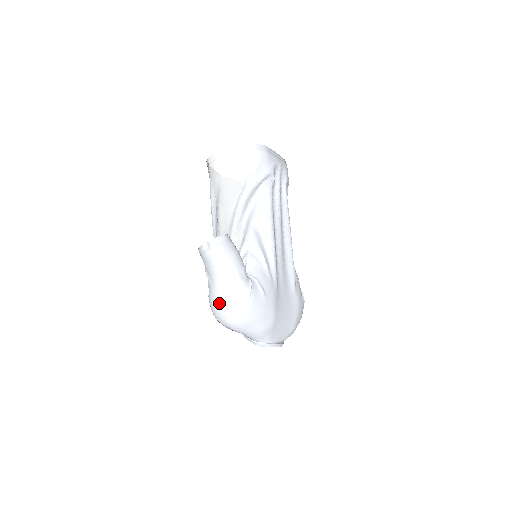
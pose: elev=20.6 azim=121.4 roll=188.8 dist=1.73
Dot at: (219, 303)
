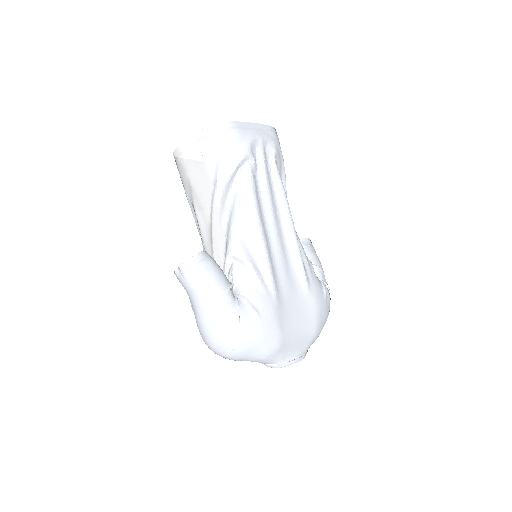
Dot at: (206, 336)
